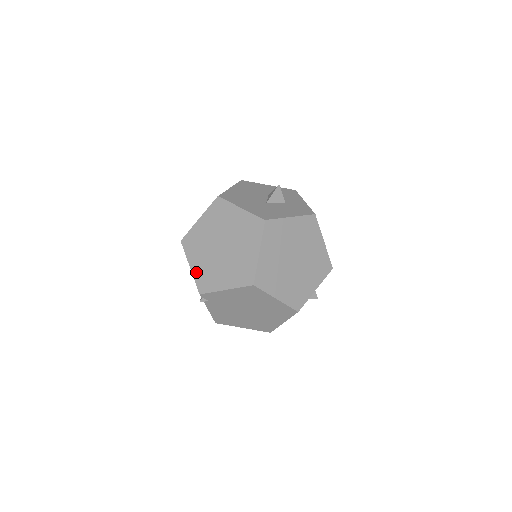
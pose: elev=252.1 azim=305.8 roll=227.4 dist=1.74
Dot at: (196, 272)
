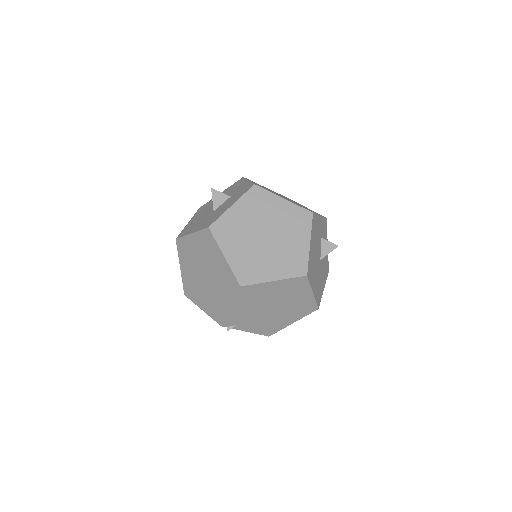
Dot at: (207, 310)
